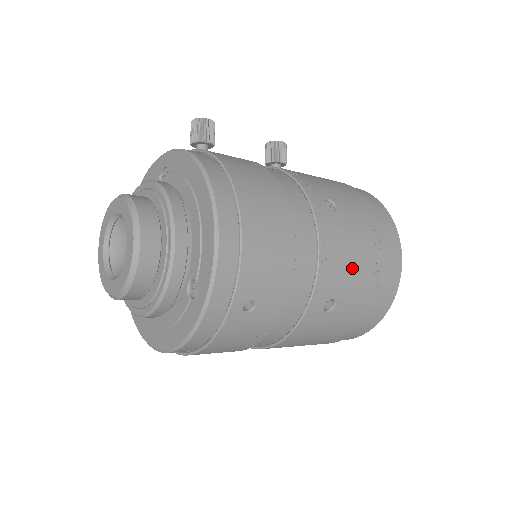
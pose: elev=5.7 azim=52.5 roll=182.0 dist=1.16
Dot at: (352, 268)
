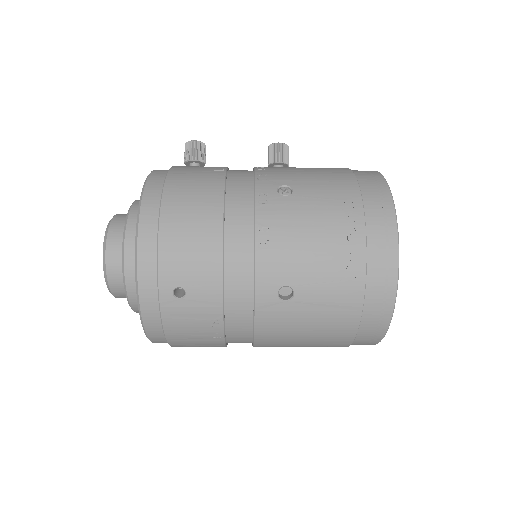
Dot at: (307, 252)
